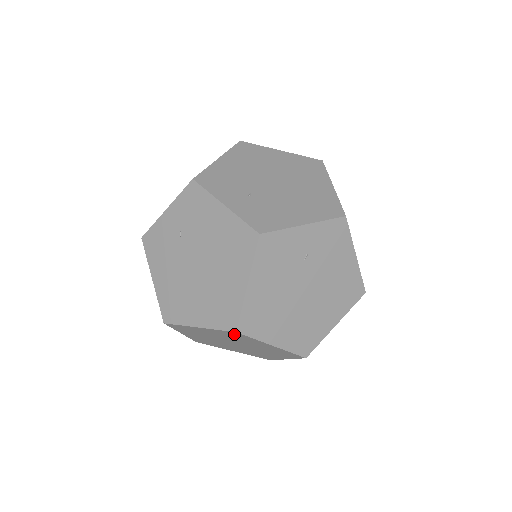
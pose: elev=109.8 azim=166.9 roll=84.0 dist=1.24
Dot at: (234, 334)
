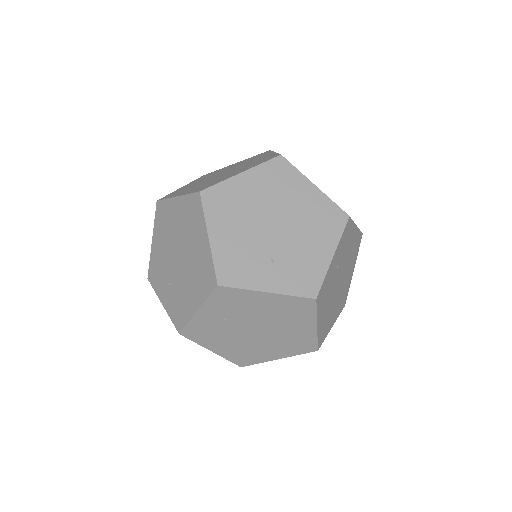
Dot at: occluded
